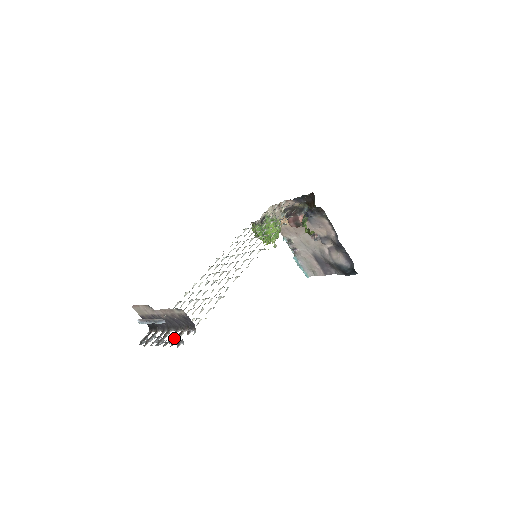
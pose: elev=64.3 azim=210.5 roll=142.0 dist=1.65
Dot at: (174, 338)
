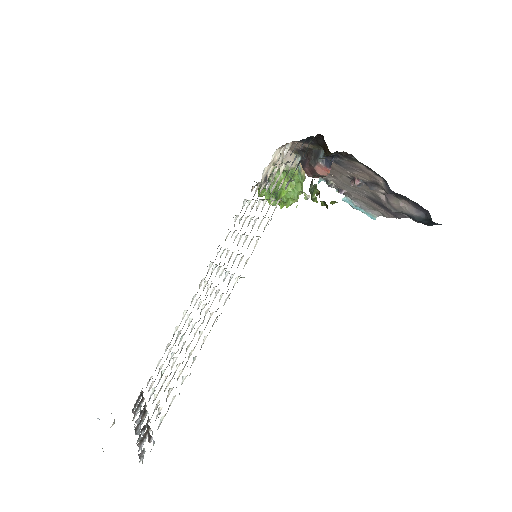
Dot at: (139, 441)
